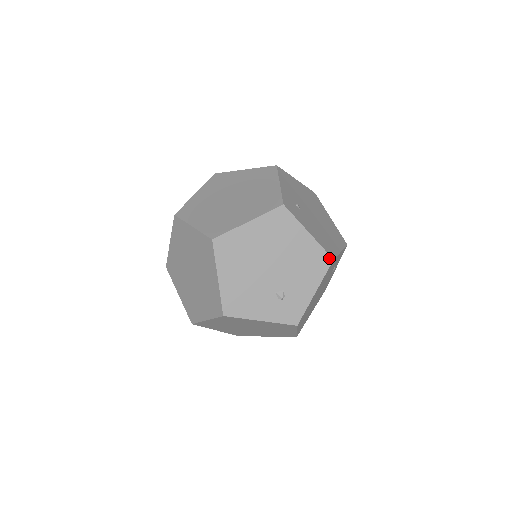
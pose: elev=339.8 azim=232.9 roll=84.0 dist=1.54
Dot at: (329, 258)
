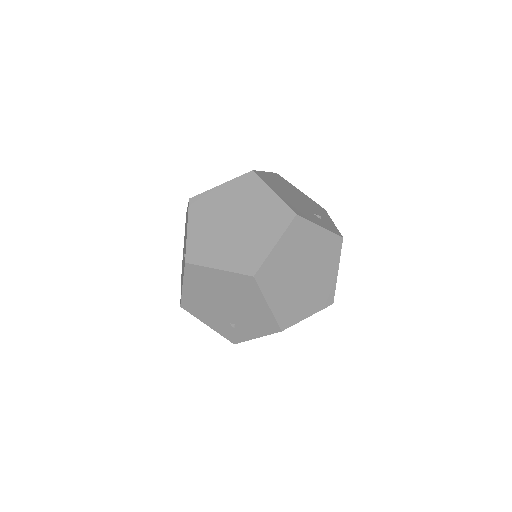
Dot at: (322, 208)
